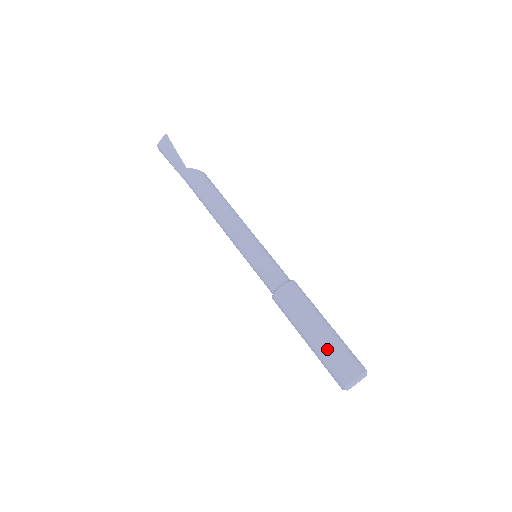
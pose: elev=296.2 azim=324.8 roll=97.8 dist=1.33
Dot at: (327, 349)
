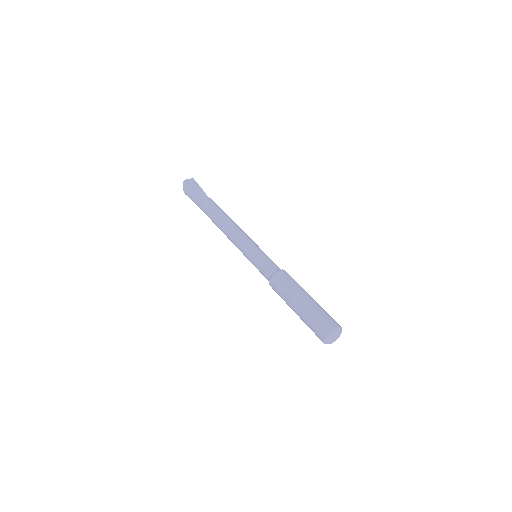
Dot at: (318, 307)
